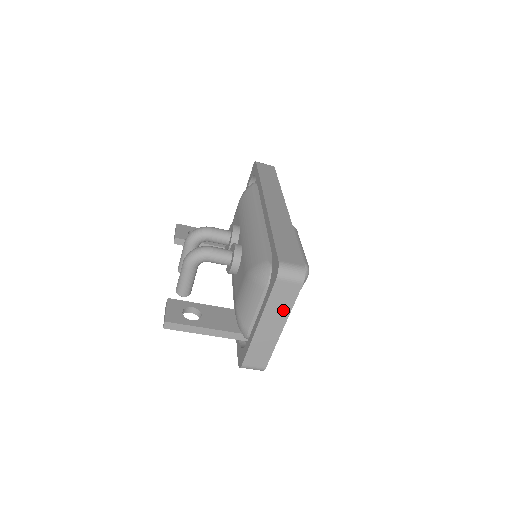
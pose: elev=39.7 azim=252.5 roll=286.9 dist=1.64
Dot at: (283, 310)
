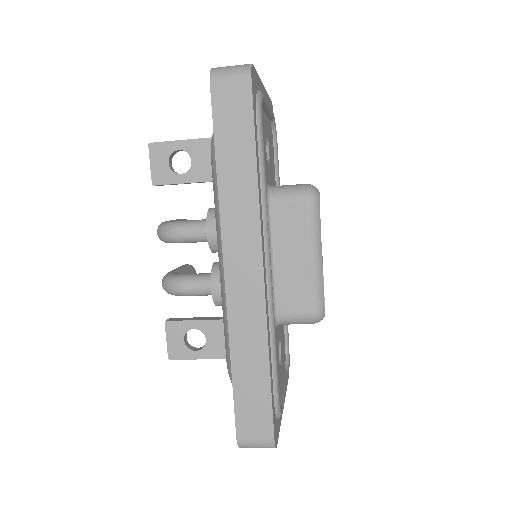
Dot at: occluded
